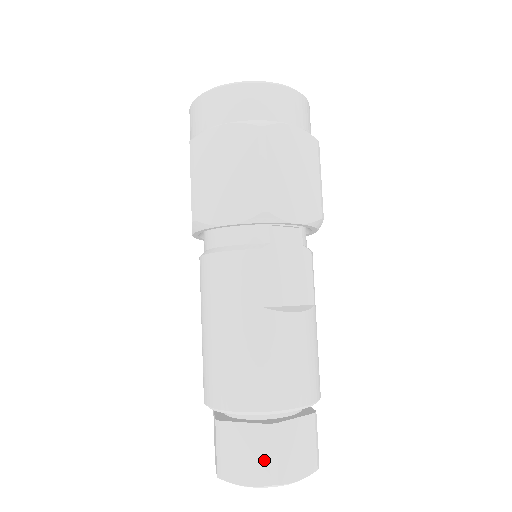
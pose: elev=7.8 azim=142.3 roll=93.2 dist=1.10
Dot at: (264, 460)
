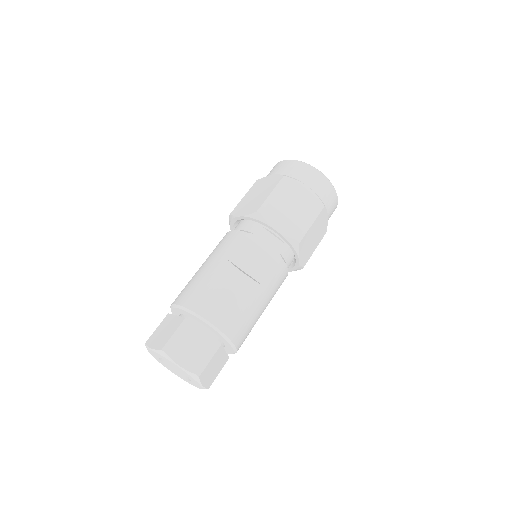
Dot at: (169, 336)
